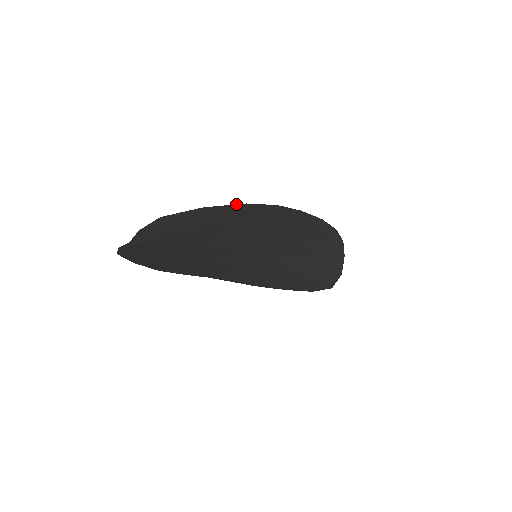
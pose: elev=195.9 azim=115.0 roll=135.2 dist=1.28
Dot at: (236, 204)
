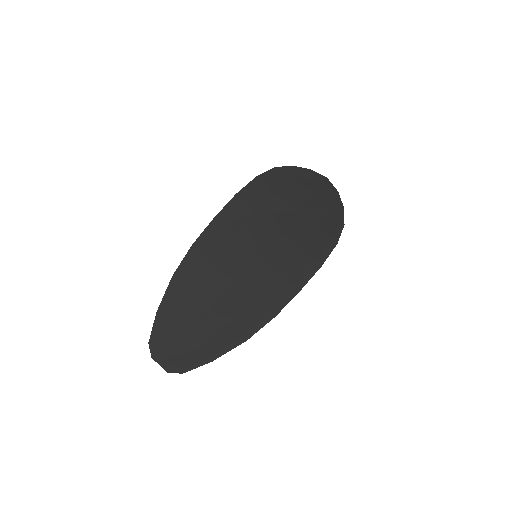
Dot at: occluded
